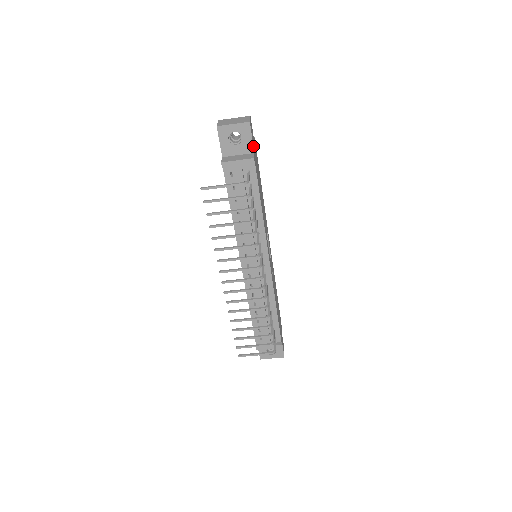
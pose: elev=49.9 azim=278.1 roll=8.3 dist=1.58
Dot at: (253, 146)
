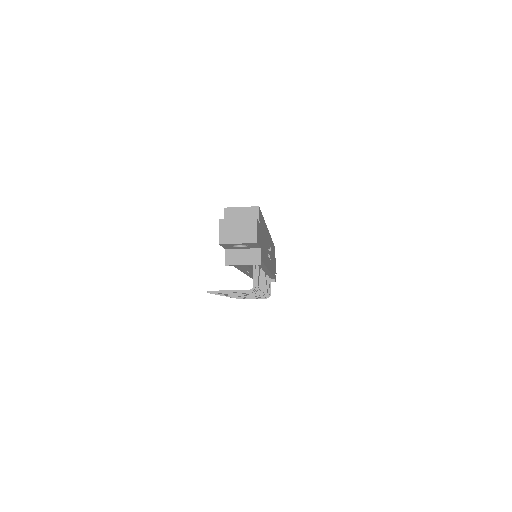
Dot at: (259, 246)
